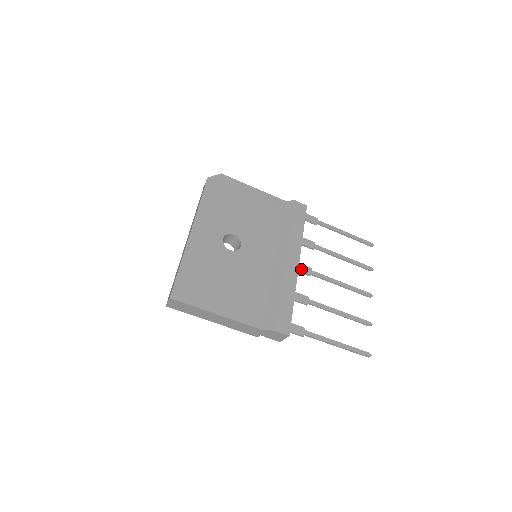
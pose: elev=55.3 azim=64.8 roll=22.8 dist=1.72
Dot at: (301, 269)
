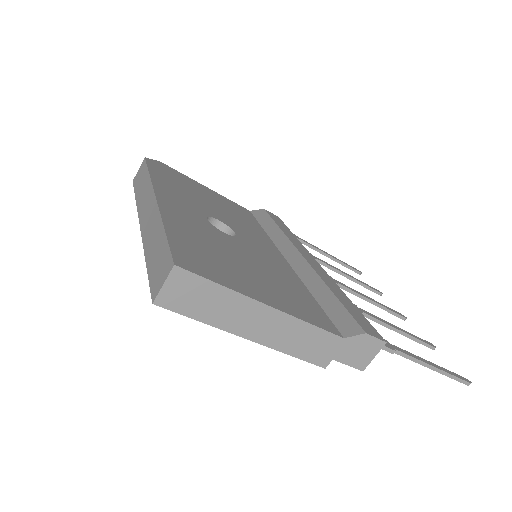
Dot at: occluded
